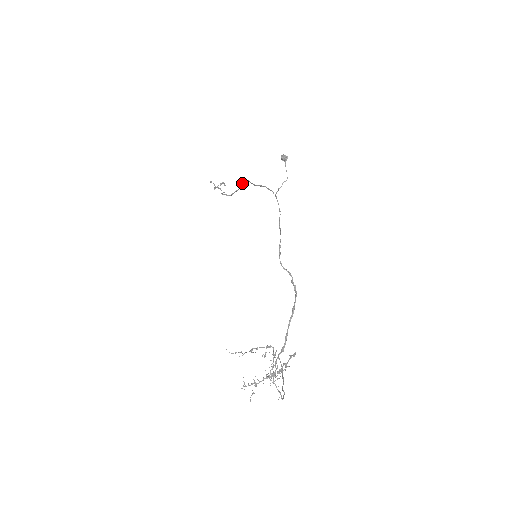
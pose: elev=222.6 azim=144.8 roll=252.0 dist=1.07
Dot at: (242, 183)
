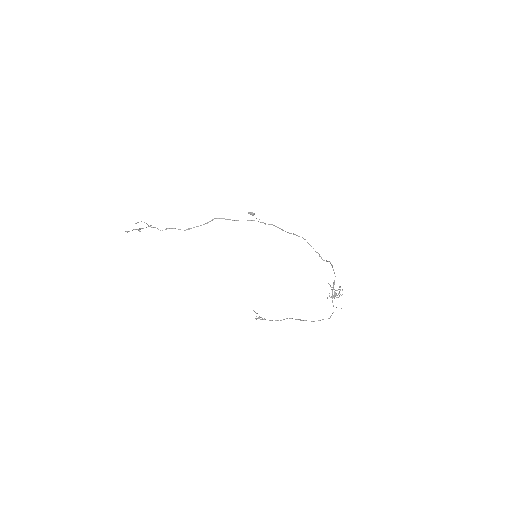
Dot at: occluded
